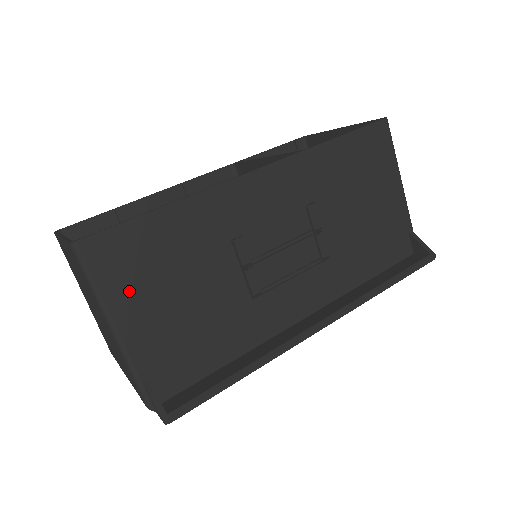
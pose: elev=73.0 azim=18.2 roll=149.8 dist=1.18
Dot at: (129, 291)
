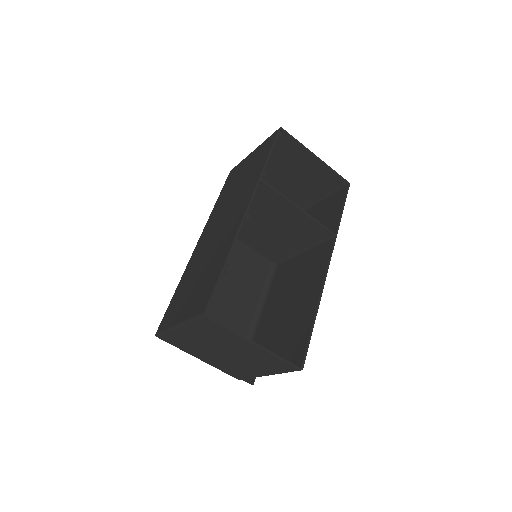
Dot at: occluded
